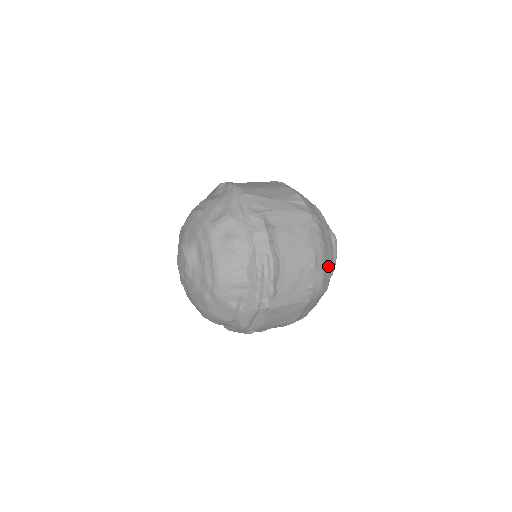
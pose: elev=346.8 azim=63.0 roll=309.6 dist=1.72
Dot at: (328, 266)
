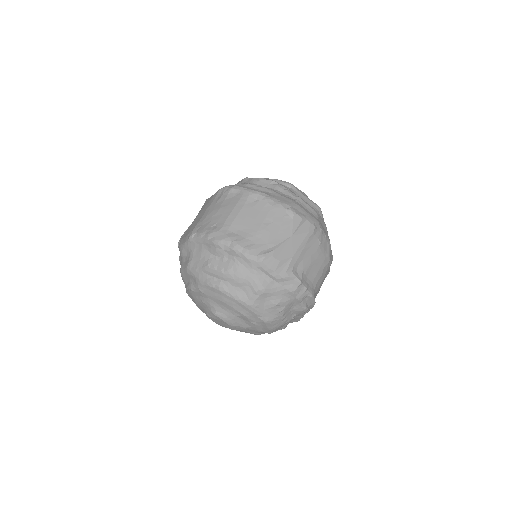
Dot at: occluded
